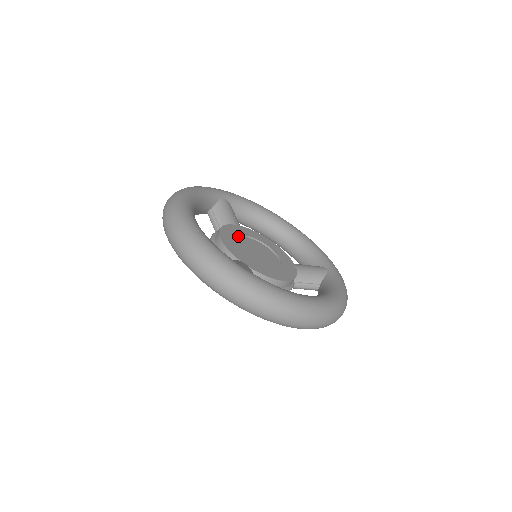
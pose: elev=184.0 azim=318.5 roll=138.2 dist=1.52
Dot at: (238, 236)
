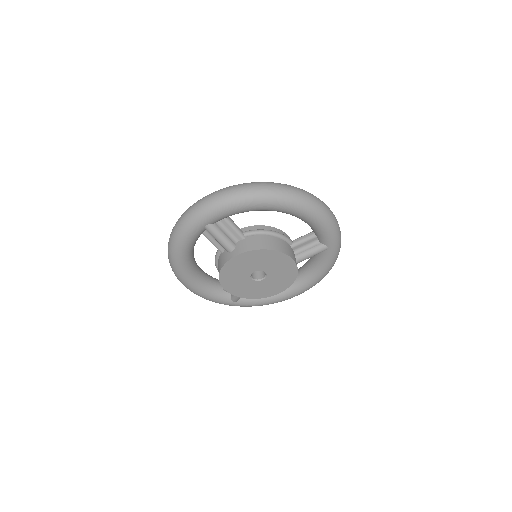
Dot at: occluded
